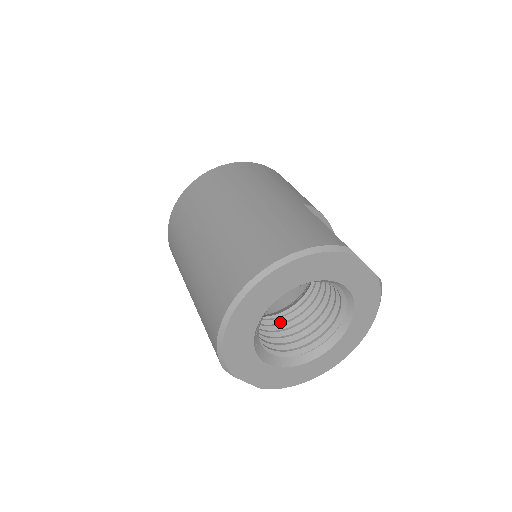
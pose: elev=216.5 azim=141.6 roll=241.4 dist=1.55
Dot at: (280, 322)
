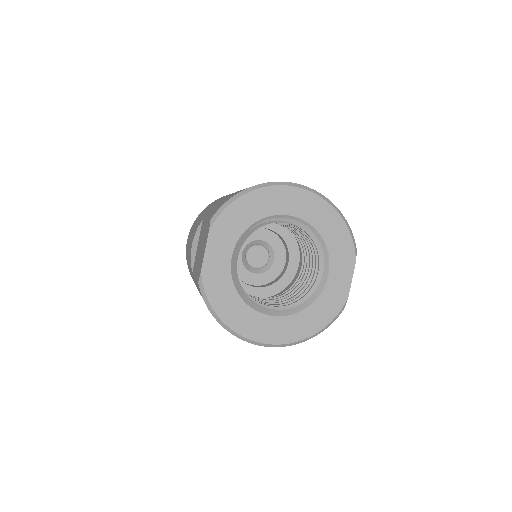
Dot at: occluded
